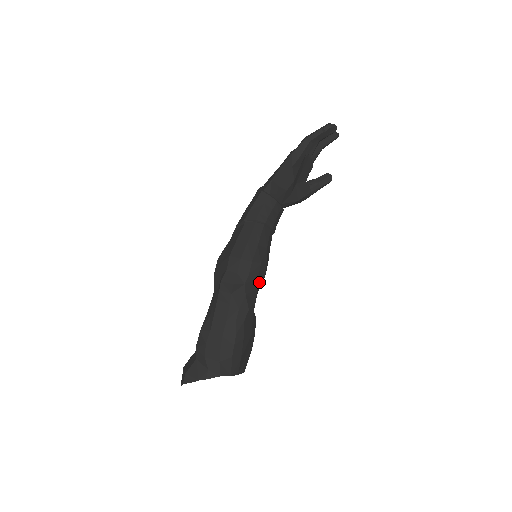
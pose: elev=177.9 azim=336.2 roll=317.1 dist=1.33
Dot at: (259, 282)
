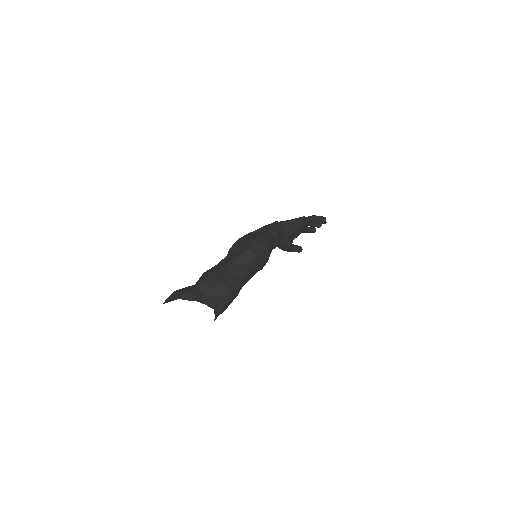
Dot at: (260, 269)
